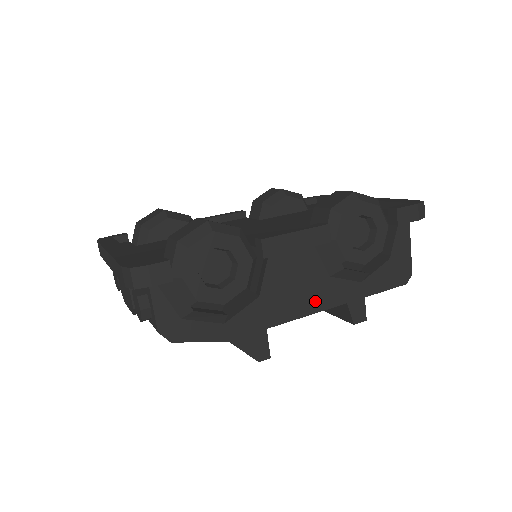
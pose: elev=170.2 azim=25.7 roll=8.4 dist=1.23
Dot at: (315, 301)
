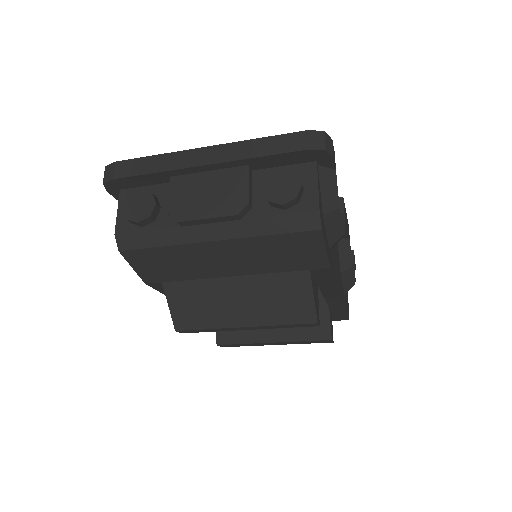
Dot at: (340, 285)
